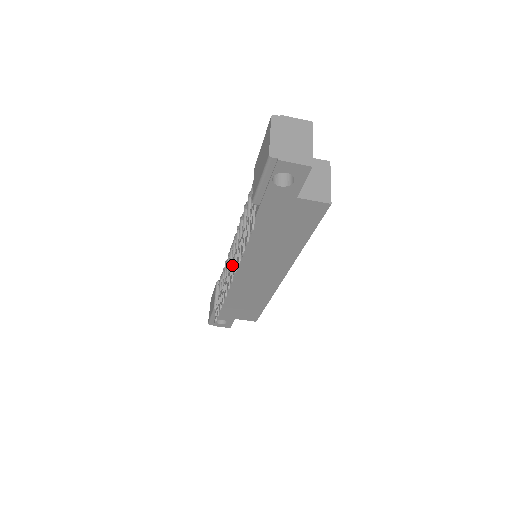
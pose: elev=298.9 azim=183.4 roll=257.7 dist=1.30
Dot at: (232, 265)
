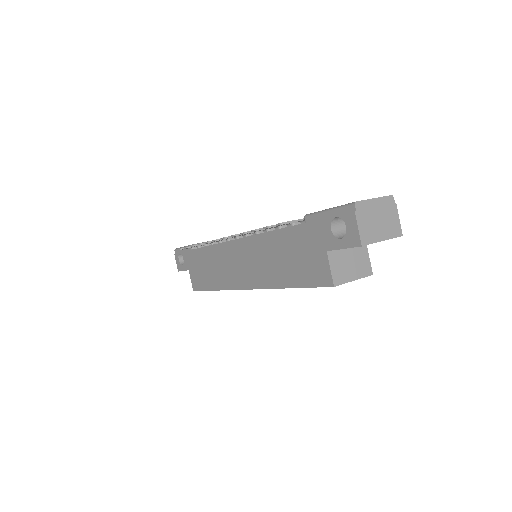
Dot at: occluded
